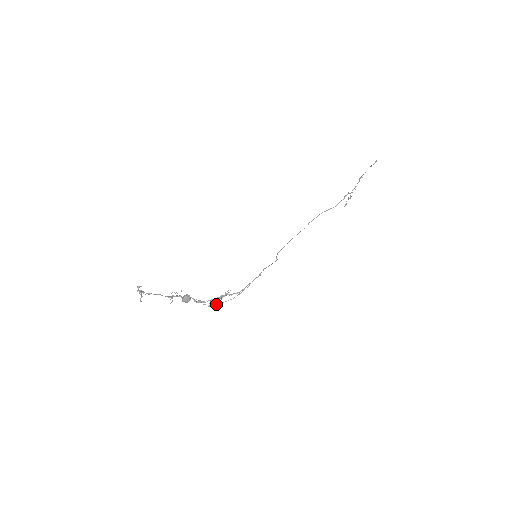
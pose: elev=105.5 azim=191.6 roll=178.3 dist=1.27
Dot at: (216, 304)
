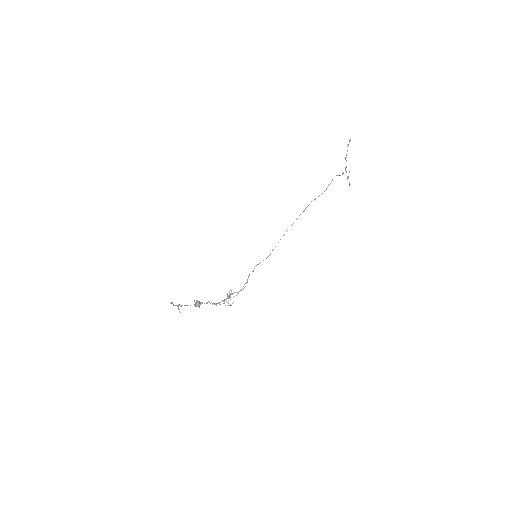
Dot at: occluded
